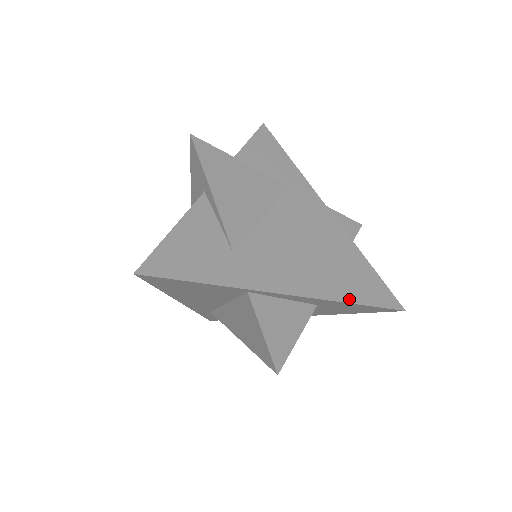
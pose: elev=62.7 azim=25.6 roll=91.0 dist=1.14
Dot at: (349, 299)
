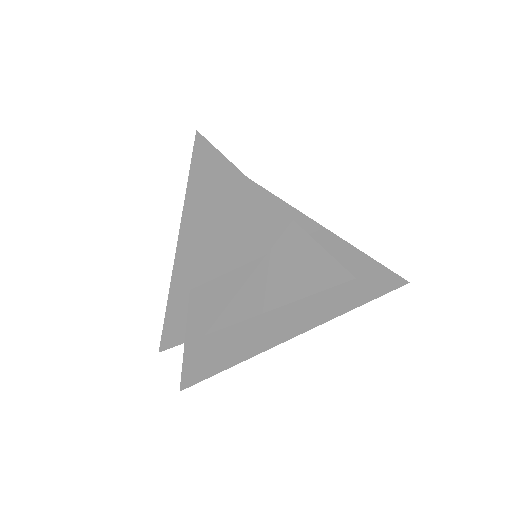
Dot at: (369, 256)
